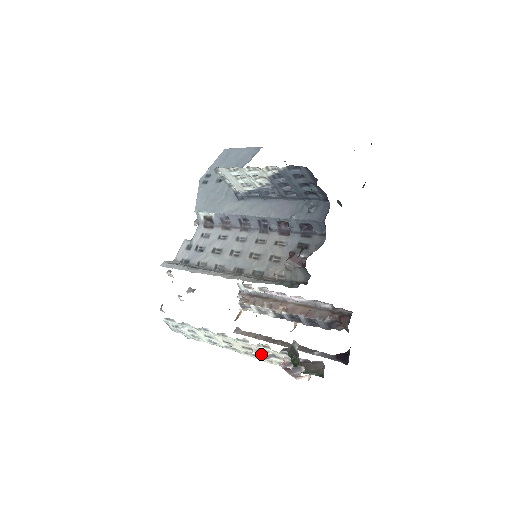
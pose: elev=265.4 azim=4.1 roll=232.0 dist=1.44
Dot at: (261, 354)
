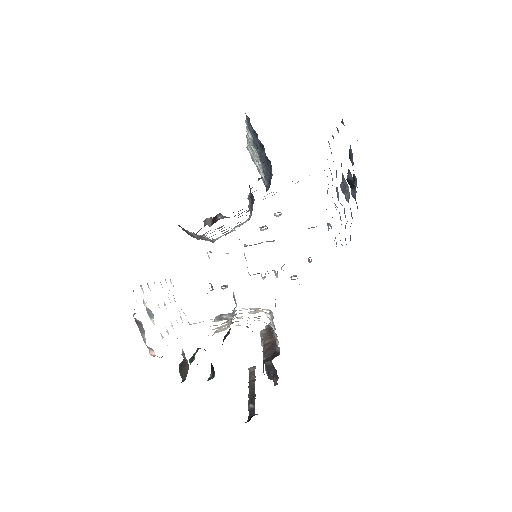
Dot at: occluded
